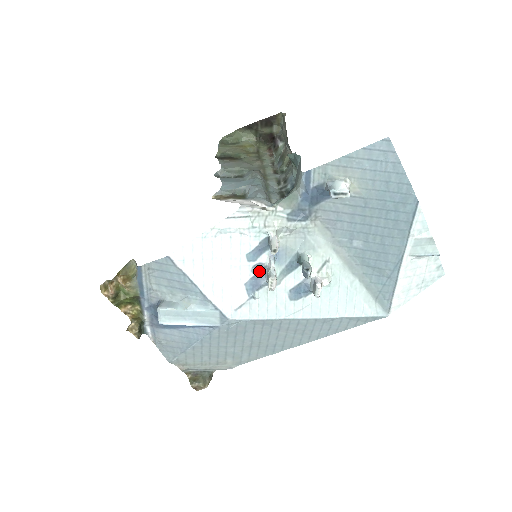
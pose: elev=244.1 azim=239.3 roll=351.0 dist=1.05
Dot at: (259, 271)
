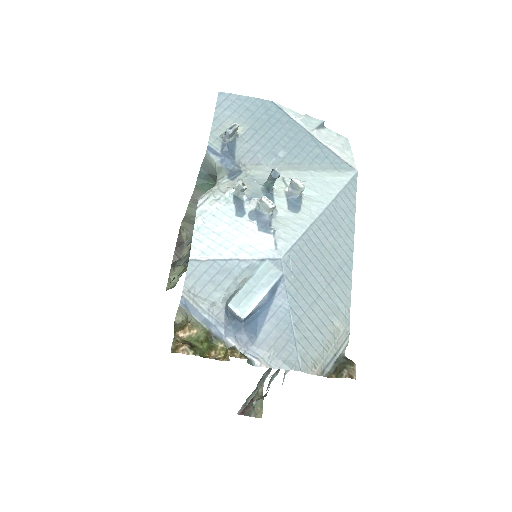
Dot at: (256, 216)
